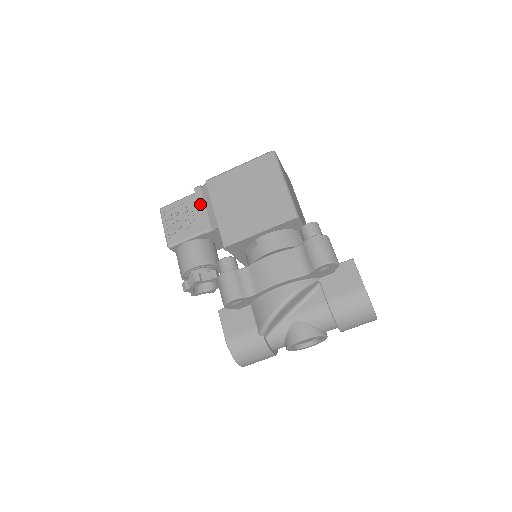
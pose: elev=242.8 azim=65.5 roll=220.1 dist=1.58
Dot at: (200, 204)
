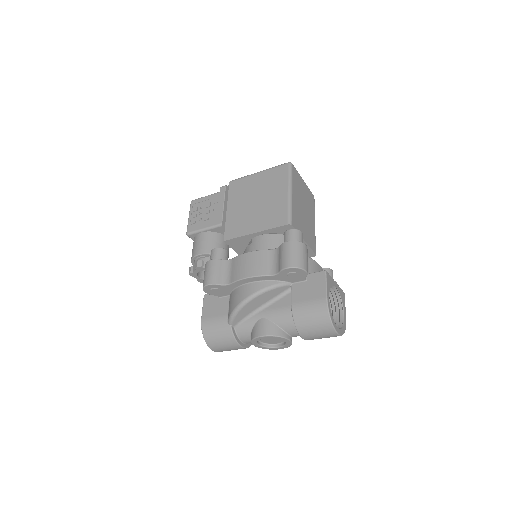
Dot at: (220, 201)
